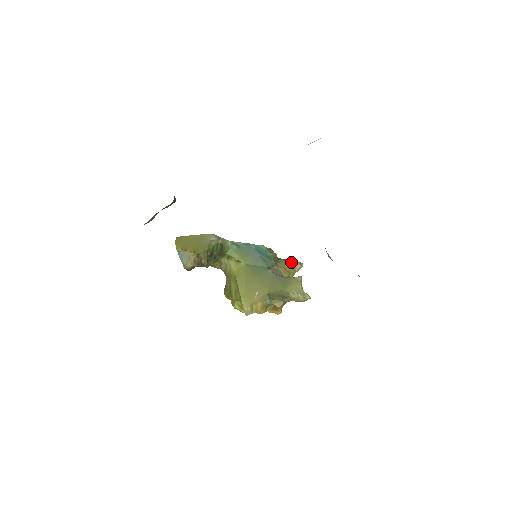
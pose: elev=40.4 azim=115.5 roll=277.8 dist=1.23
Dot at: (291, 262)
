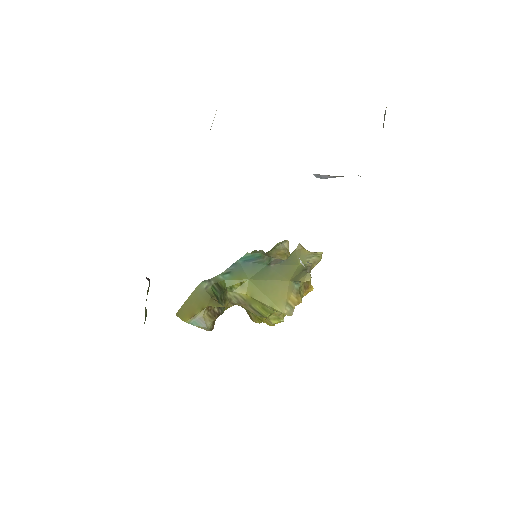
Dot at: (278, 246)
